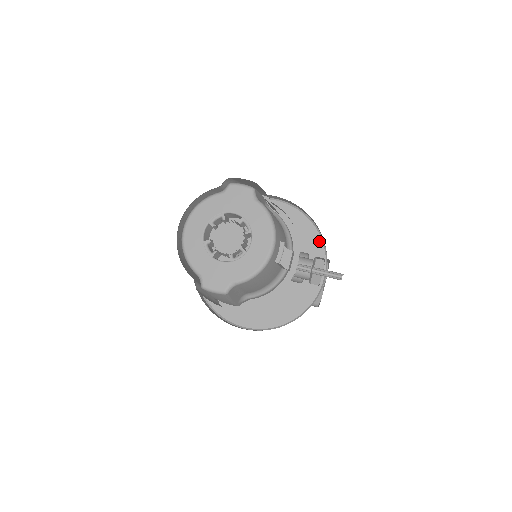
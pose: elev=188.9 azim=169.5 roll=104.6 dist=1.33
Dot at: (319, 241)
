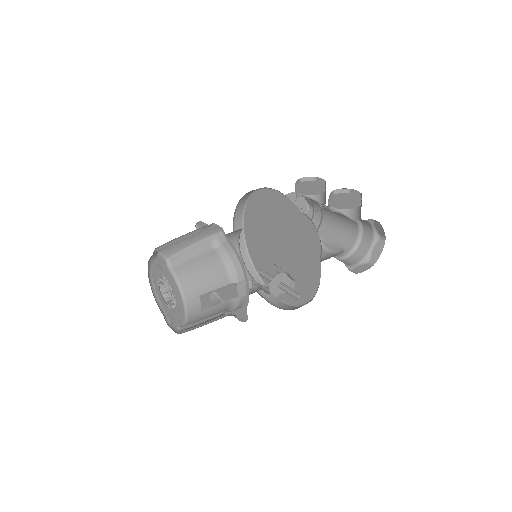
Dot at: (312, 236)
